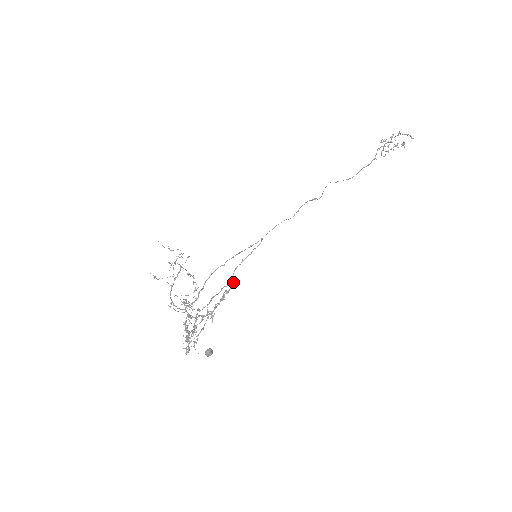
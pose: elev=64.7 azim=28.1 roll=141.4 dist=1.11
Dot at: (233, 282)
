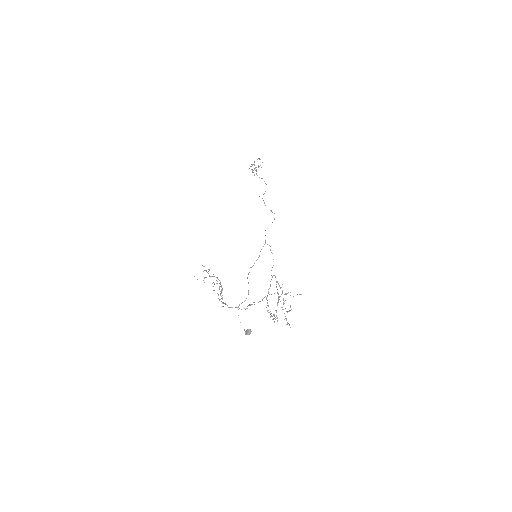
Dot at: (273, 275)
